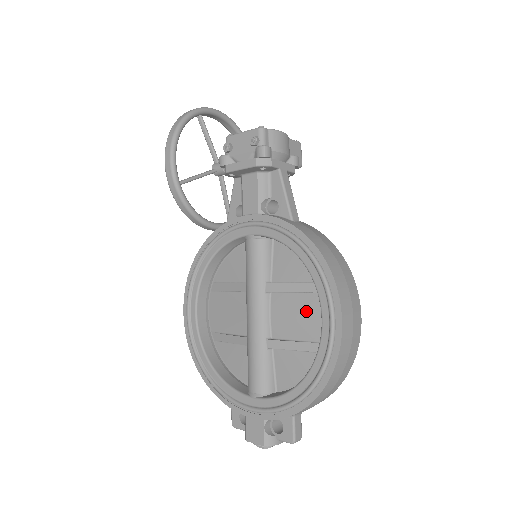
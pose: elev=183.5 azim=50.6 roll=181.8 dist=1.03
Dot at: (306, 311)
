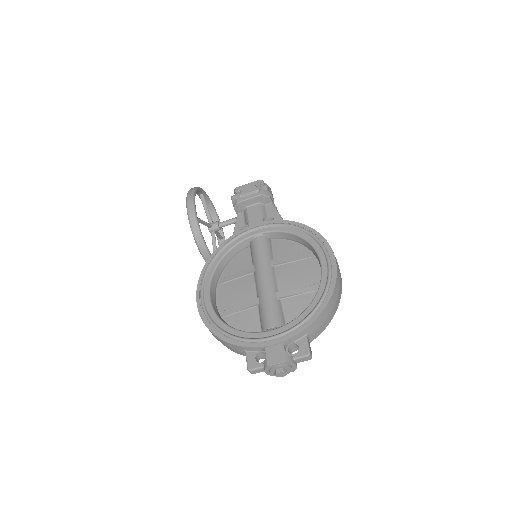
Dot at: (304, 269)
